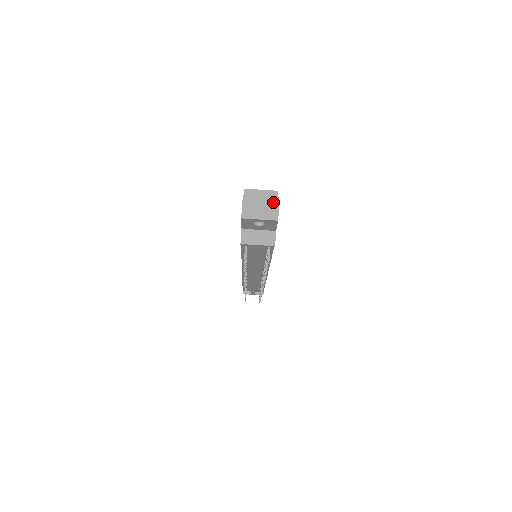
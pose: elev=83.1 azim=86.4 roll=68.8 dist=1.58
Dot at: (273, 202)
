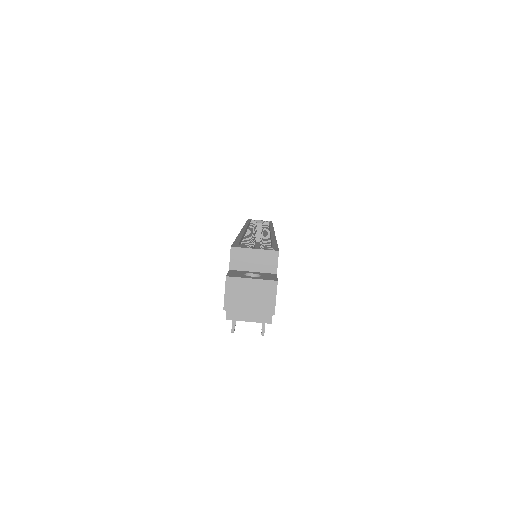
Dot at: (268, 288)
